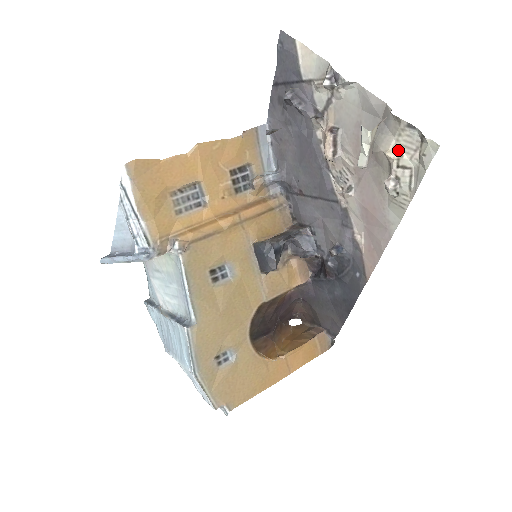
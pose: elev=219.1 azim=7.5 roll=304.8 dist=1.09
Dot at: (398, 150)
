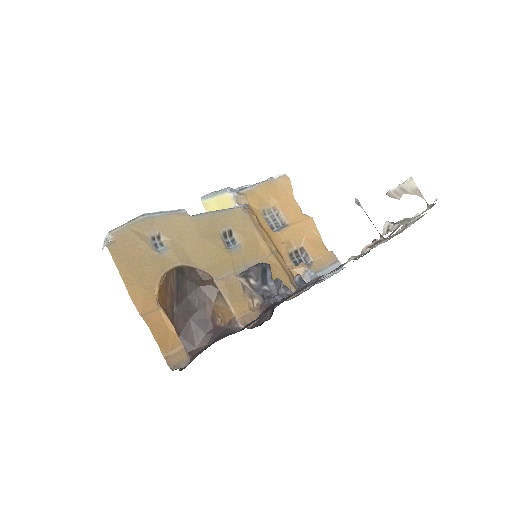
Dot at: occluded
